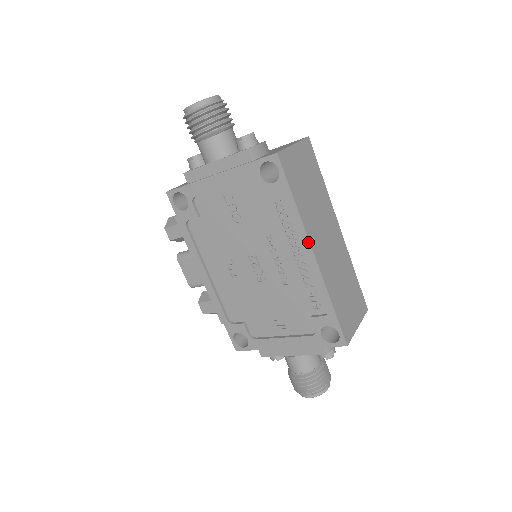
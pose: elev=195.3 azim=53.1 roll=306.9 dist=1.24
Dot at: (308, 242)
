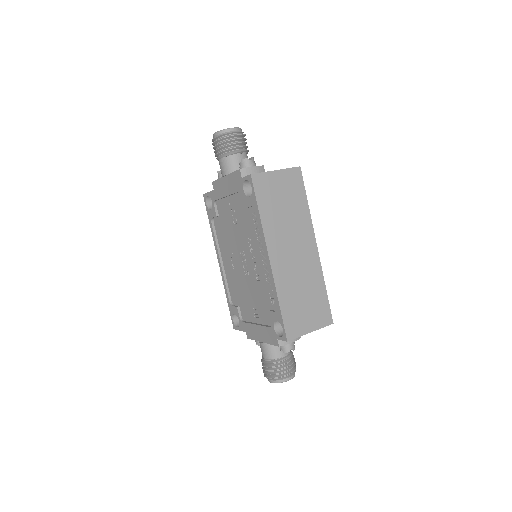
Dot at: (266, 247)
